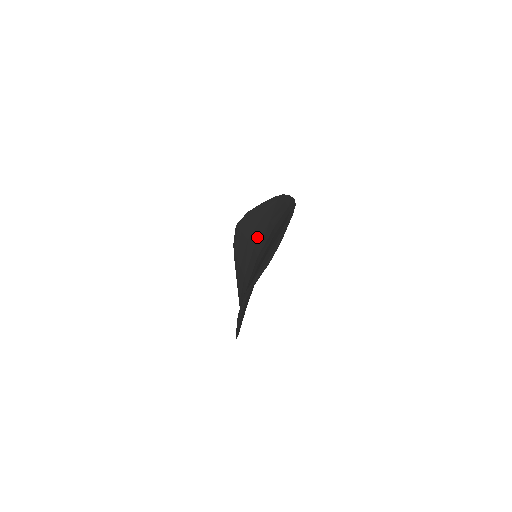
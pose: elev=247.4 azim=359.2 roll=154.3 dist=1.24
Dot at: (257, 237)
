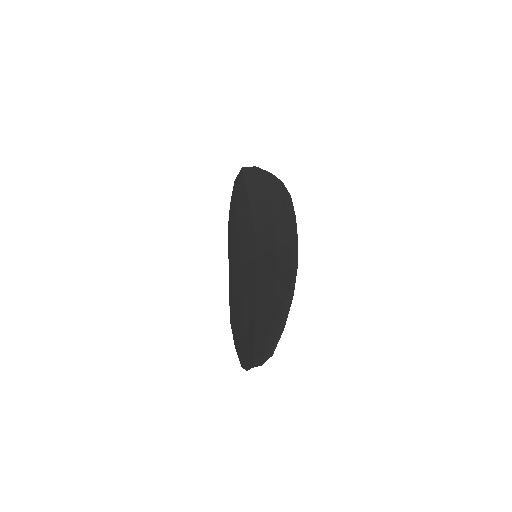
Dot at: (259, 224)
